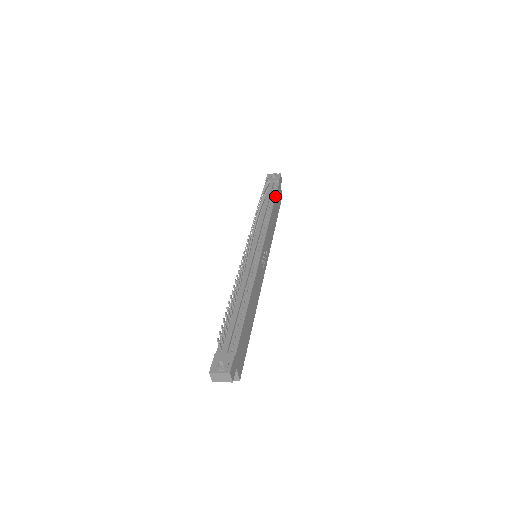
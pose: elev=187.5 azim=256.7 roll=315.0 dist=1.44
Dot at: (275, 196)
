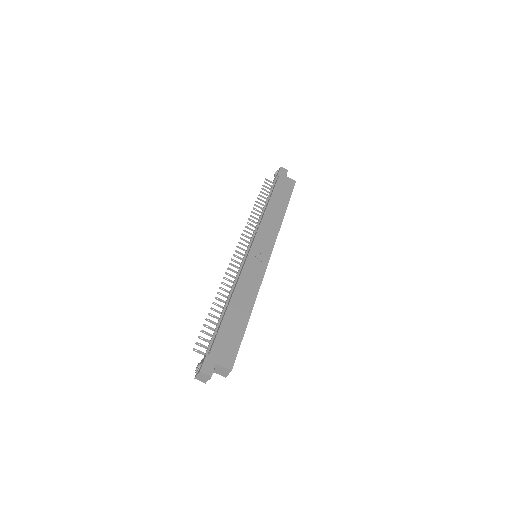
Dot at: (272, 192)
